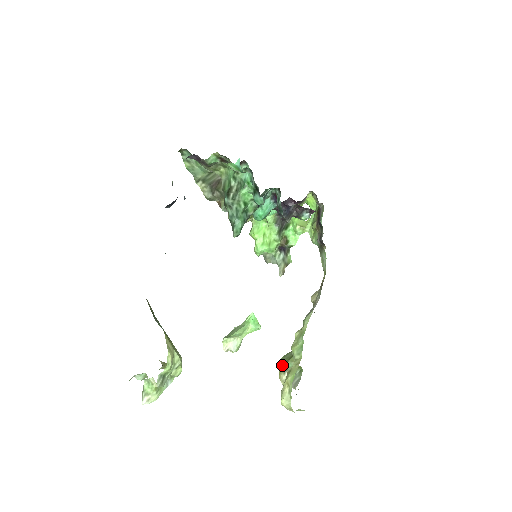
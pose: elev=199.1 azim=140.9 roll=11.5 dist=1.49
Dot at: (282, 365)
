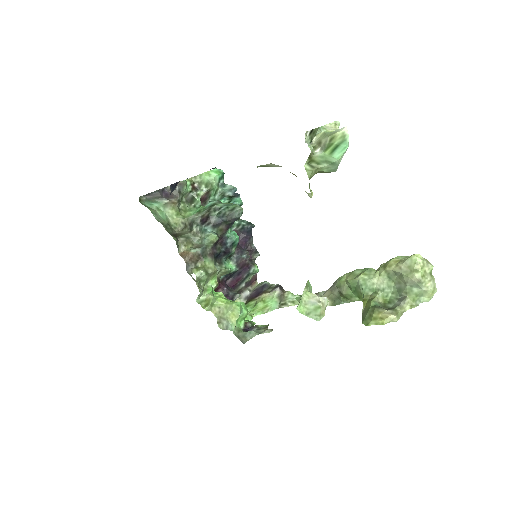
Dot at: (373, 311)
